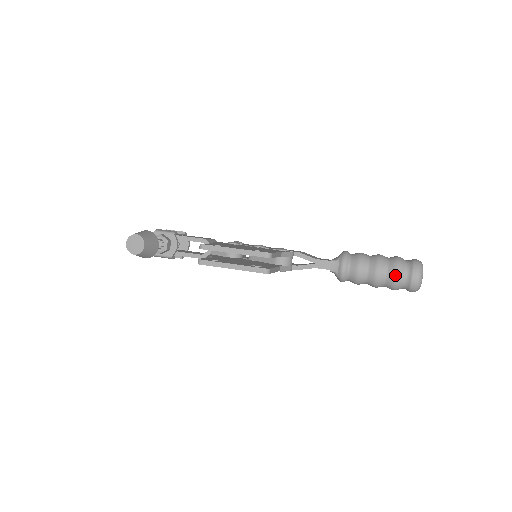
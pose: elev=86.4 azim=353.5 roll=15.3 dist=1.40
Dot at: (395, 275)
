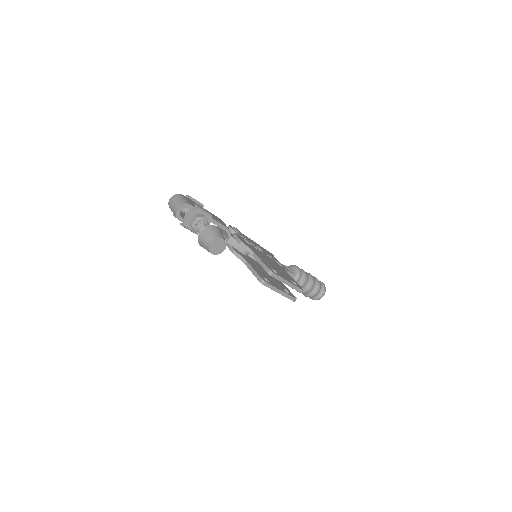
Dot at: (316, 293)
